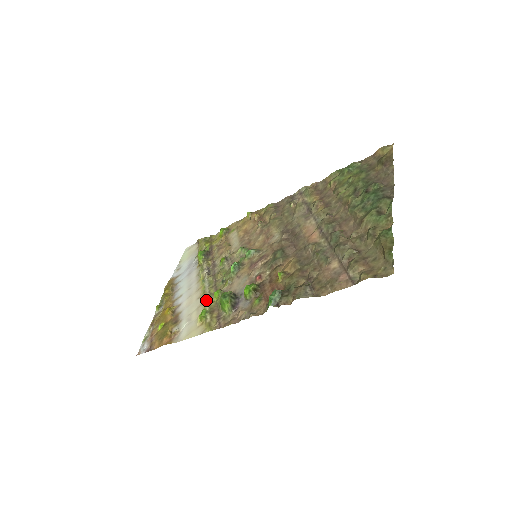
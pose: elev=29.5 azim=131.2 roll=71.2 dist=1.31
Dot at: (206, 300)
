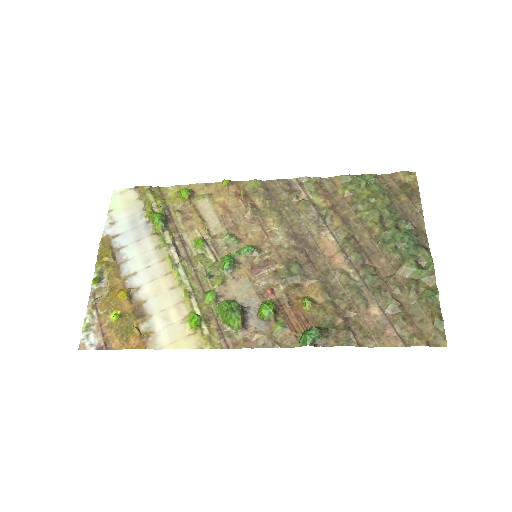
Dot at: (191, 298)
